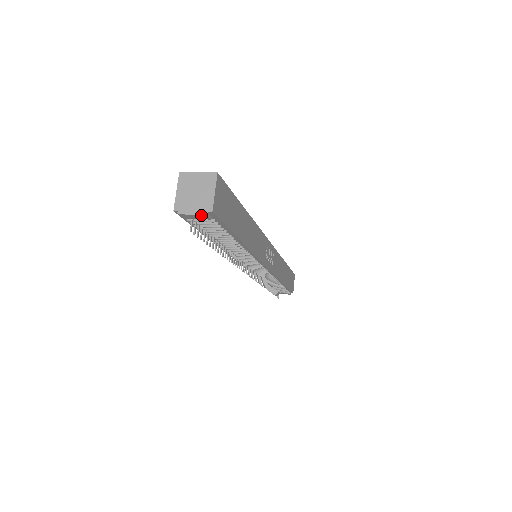
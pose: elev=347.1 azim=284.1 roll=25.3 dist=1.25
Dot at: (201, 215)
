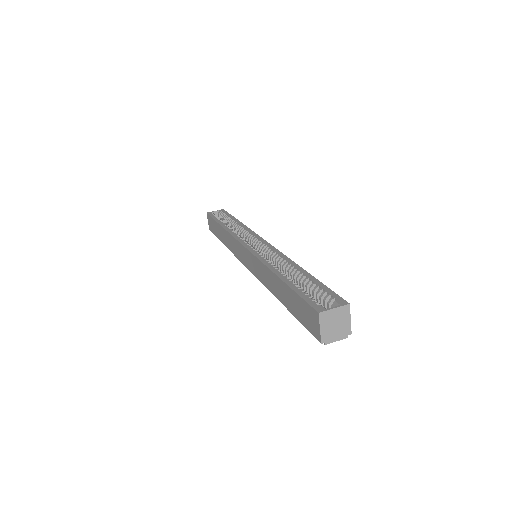
Dot at: occluded
